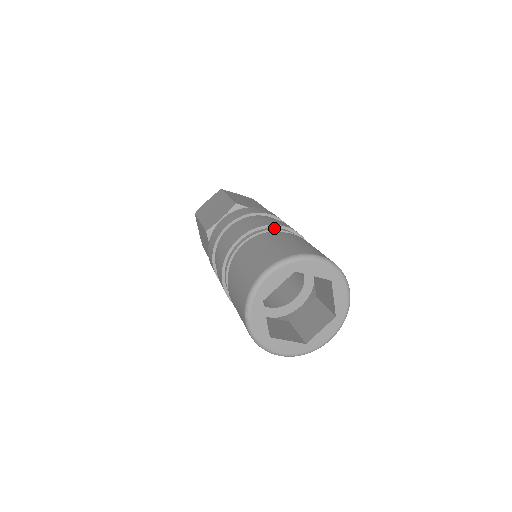
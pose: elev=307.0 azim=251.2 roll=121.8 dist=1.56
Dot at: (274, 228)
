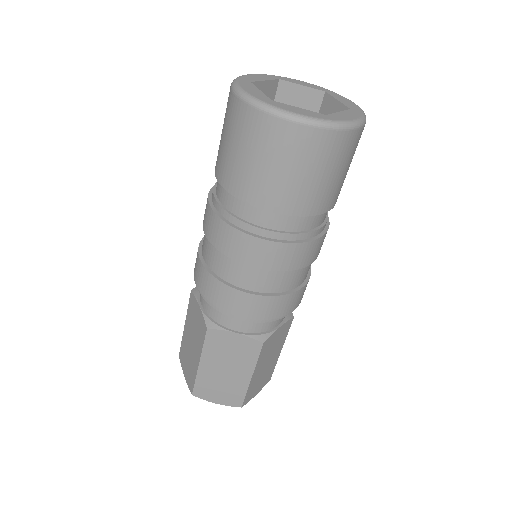
Dot at: occluded
